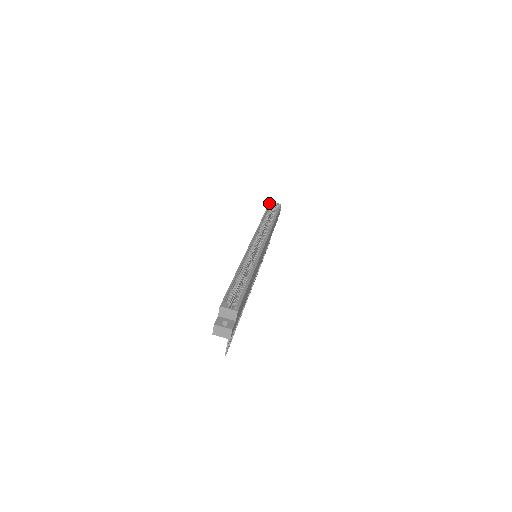
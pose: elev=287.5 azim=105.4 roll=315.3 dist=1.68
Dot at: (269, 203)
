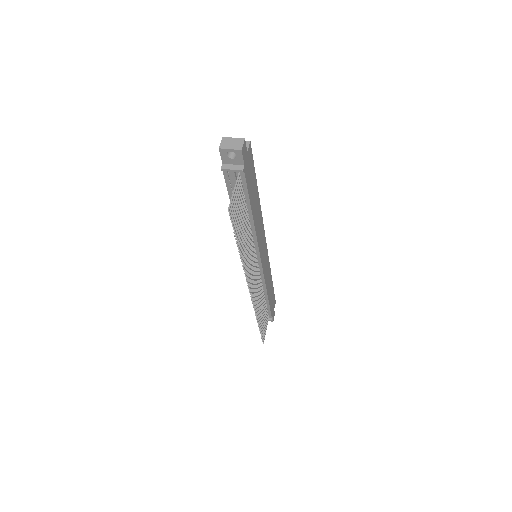
Dot at: occluded
